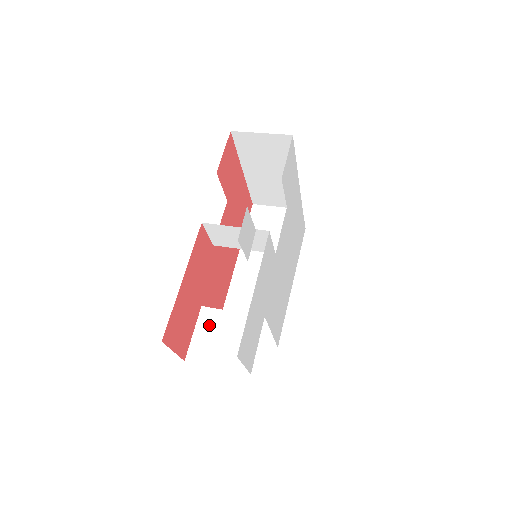
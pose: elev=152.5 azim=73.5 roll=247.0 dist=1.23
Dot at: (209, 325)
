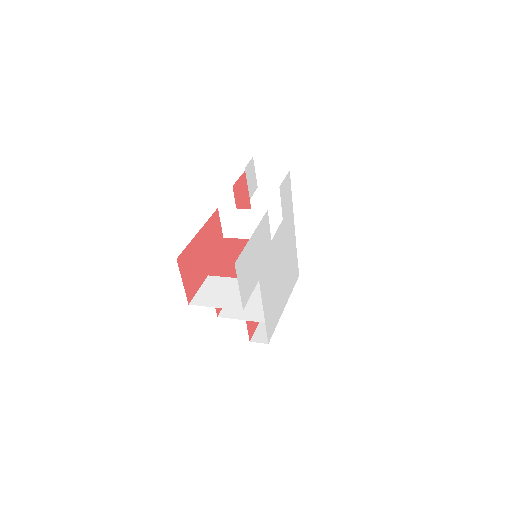
Dot at: (213, 285)
